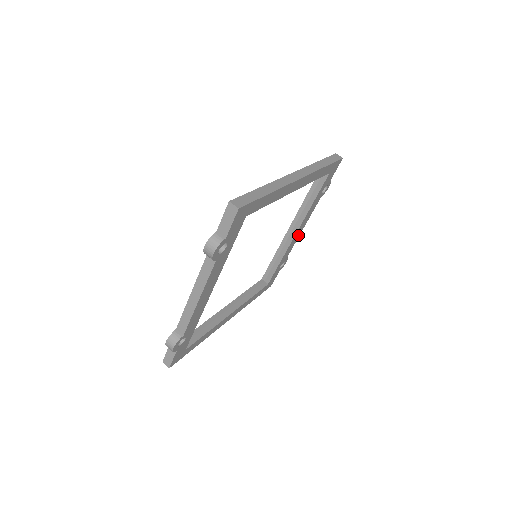
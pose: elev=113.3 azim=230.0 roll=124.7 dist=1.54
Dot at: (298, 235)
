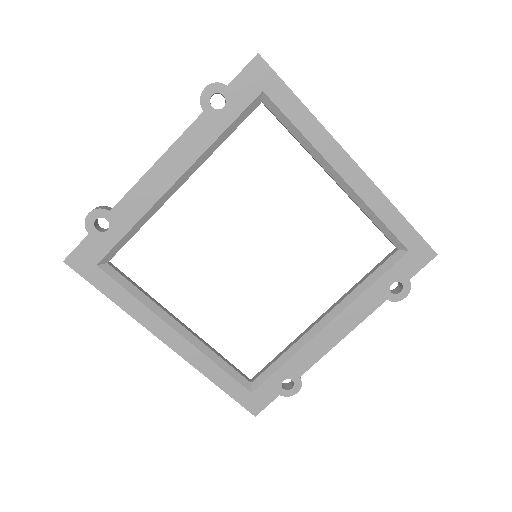
Dot at: (331, 342)
